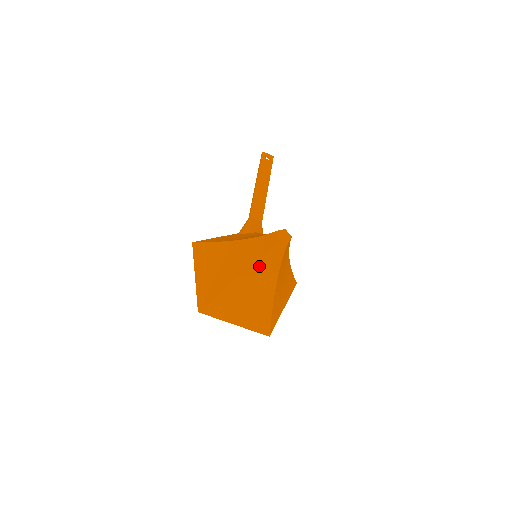
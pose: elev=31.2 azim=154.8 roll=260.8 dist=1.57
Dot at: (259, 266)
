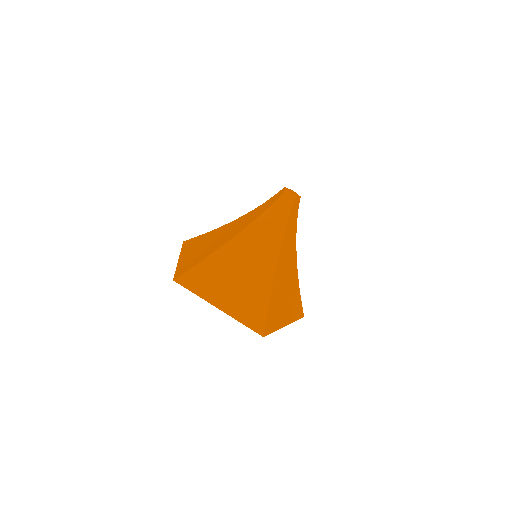
Dot at: (259, 227)
